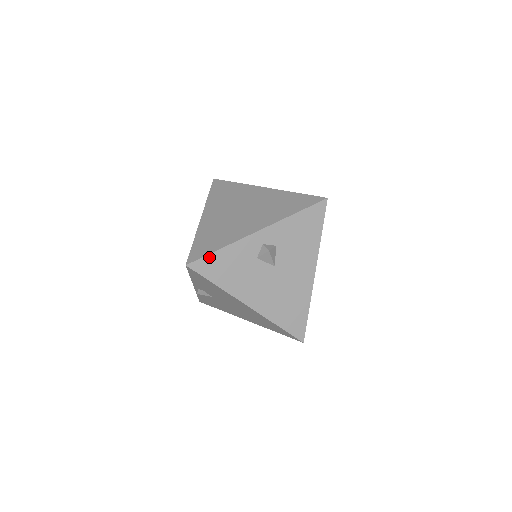
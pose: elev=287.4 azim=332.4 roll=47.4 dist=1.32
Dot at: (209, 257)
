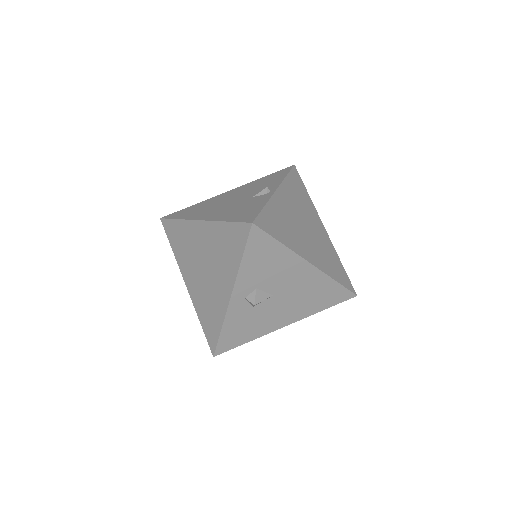
Dot at: (221, 340)
